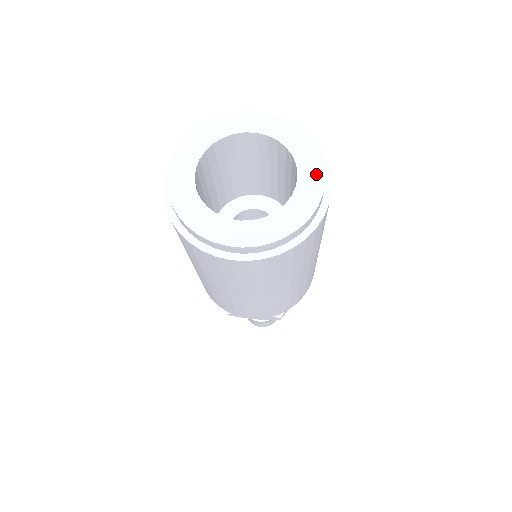
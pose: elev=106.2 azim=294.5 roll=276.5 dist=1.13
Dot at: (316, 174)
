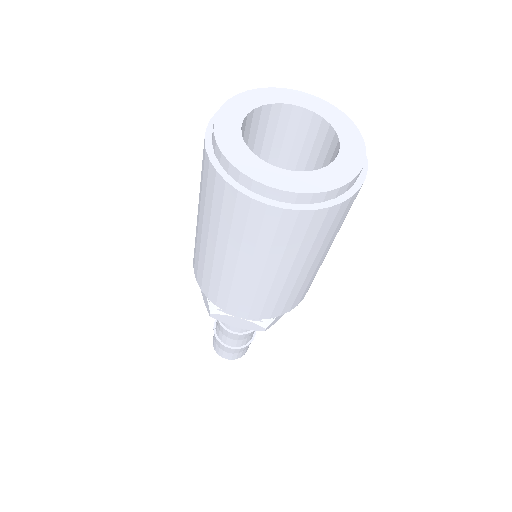
Dot at: (357, 150)
